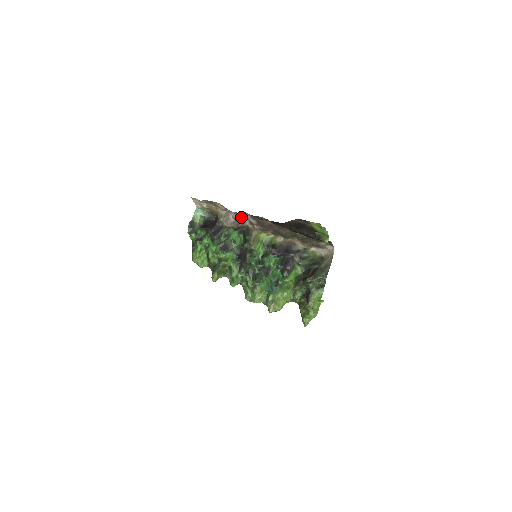
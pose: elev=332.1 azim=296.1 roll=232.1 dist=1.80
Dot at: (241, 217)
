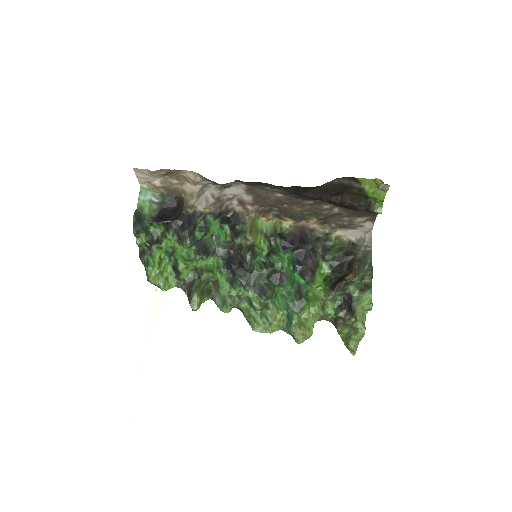
Dot at: (226, 194)
